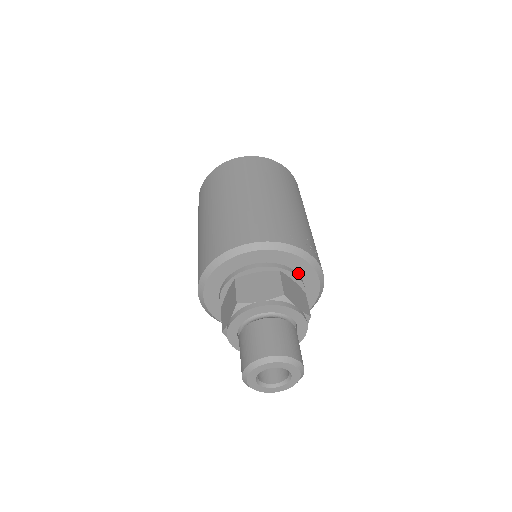
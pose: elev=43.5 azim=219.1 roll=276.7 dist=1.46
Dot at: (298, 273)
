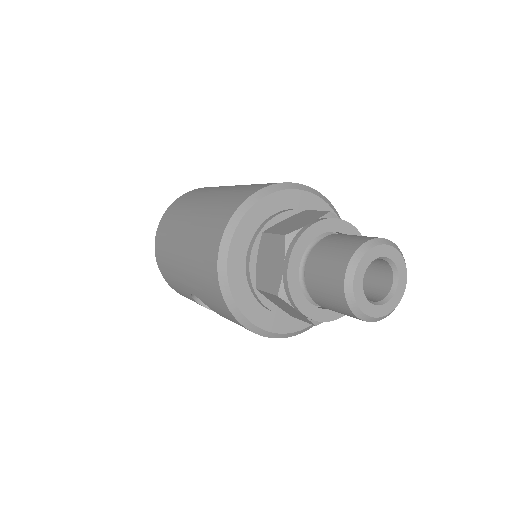
Dot at: occluded
